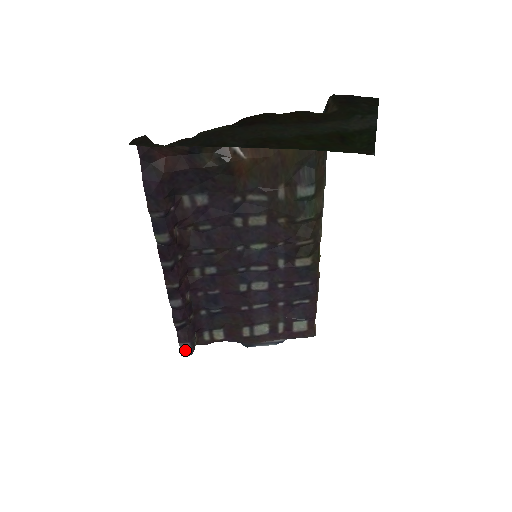
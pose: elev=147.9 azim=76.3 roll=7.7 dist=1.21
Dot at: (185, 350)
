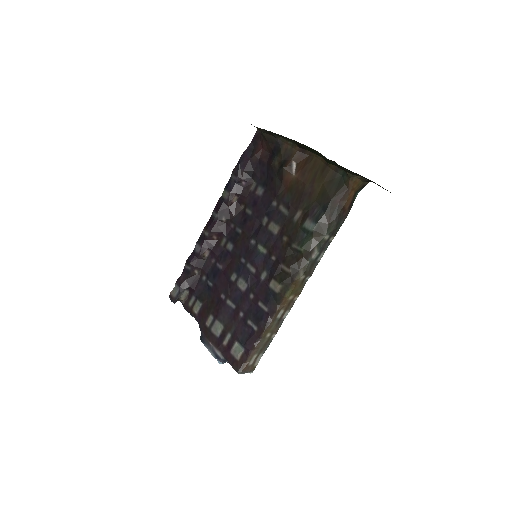
Dot at: (174, 293)
